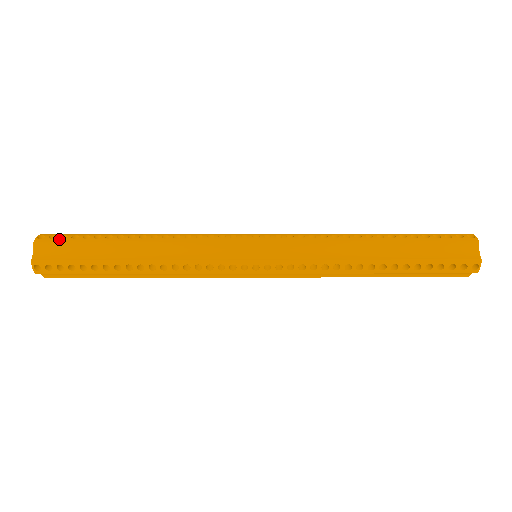
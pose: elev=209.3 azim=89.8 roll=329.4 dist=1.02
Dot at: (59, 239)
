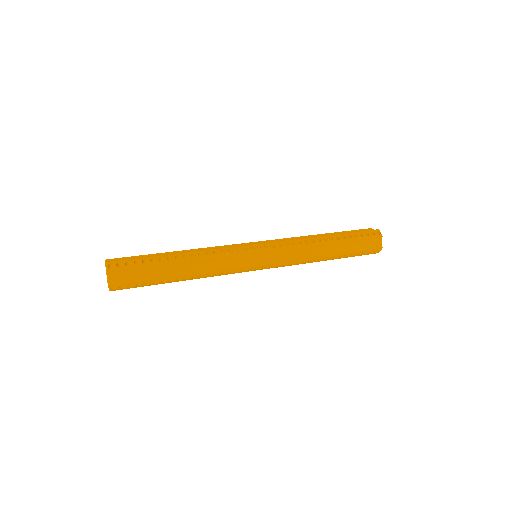
Dot at: (126, 267)
